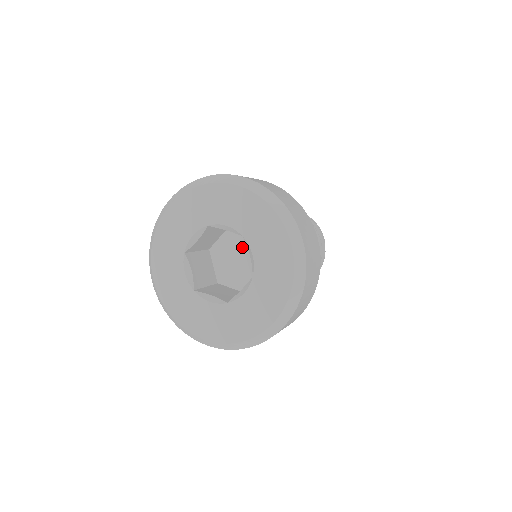
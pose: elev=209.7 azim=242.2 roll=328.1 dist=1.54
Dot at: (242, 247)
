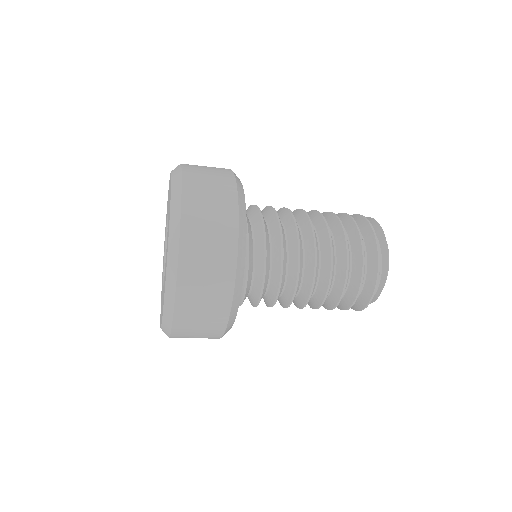
Dot at: occluded
